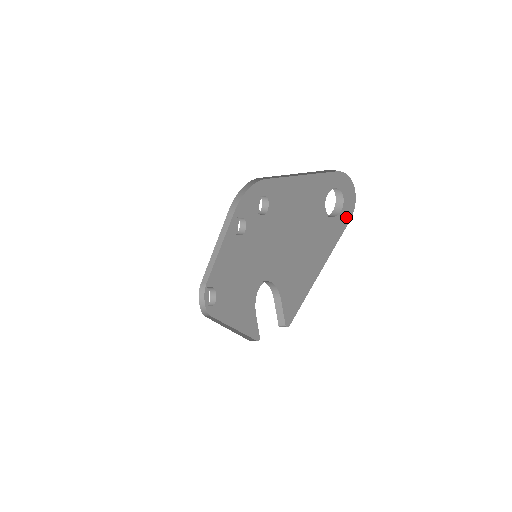
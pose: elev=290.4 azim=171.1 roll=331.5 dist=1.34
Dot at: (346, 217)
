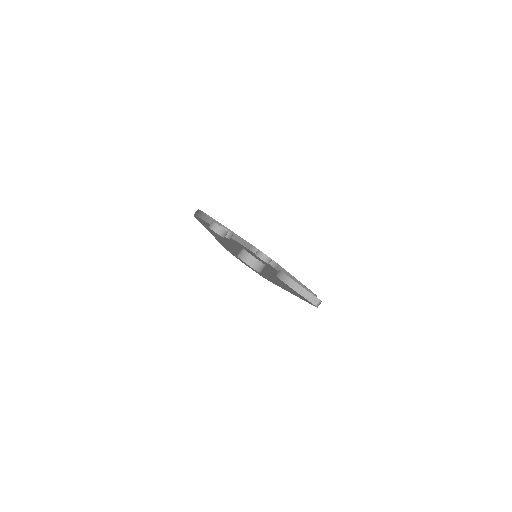
Dot at: occluded
